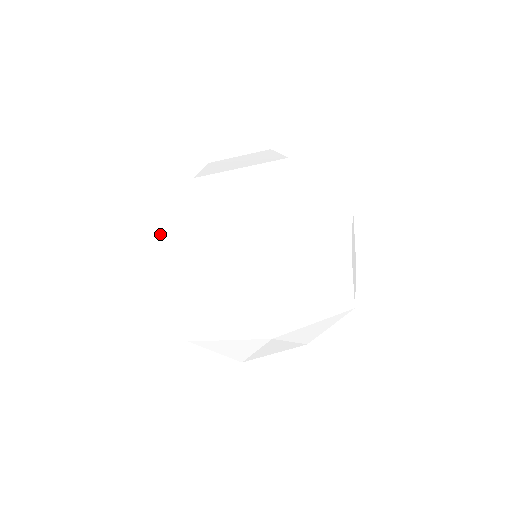
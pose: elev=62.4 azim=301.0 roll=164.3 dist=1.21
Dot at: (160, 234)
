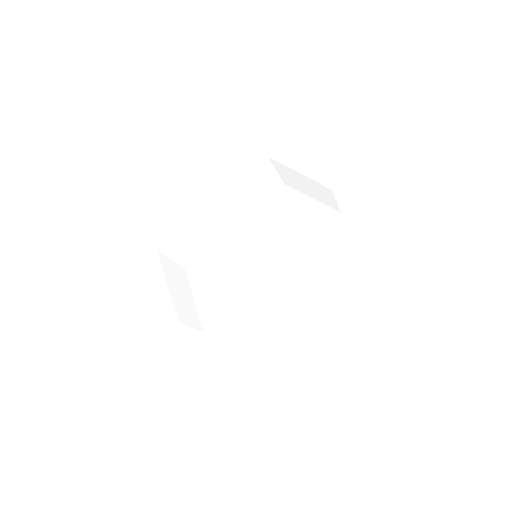
Dot at: (176, 302)
